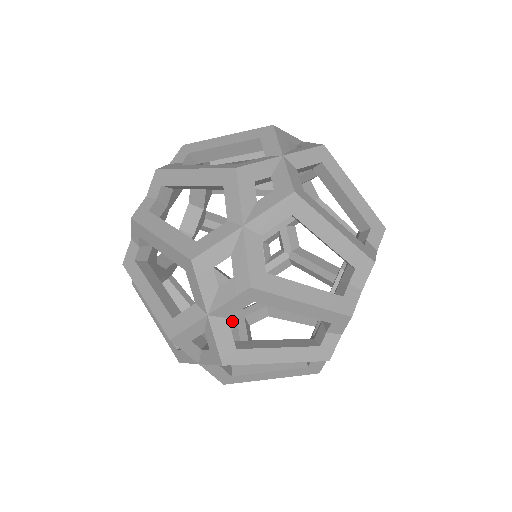
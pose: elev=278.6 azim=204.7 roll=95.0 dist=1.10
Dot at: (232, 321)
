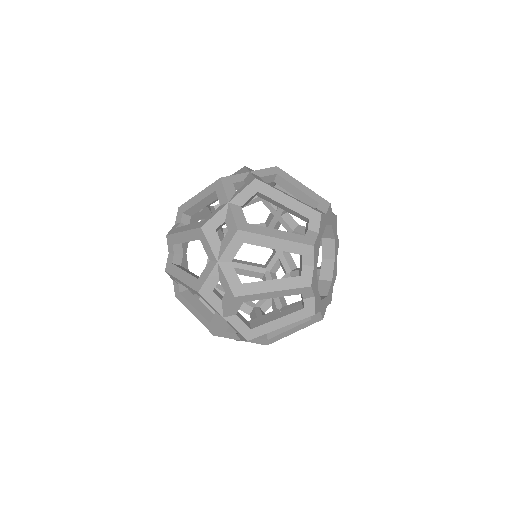
Dot at: occluded
